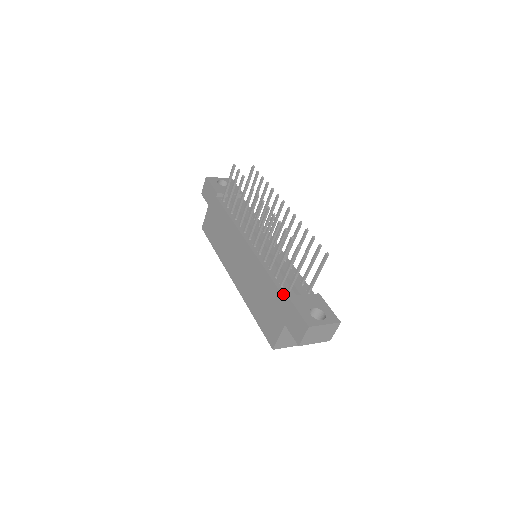
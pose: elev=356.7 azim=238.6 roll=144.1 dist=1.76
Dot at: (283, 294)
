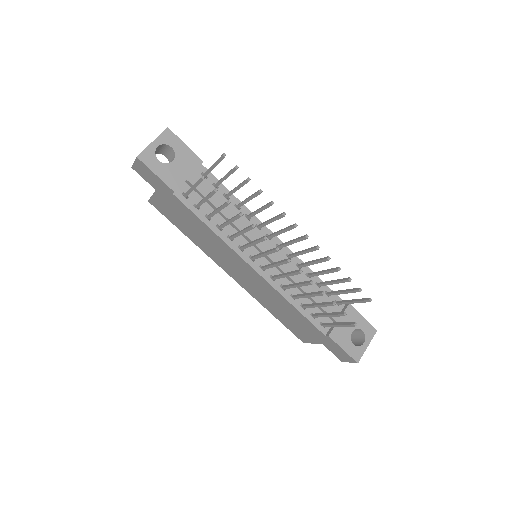
Dot at: (320, 329)
